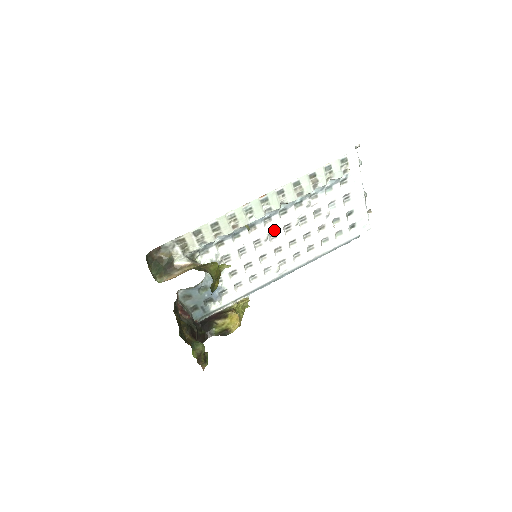
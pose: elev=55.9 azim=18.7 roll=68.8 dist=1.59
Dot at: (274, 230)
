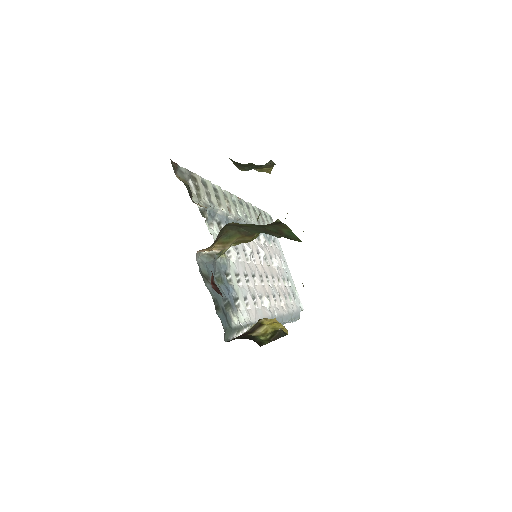
Dot at: (252, 249)
